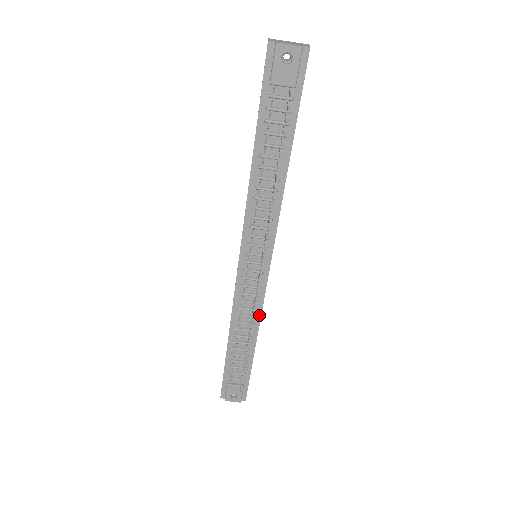
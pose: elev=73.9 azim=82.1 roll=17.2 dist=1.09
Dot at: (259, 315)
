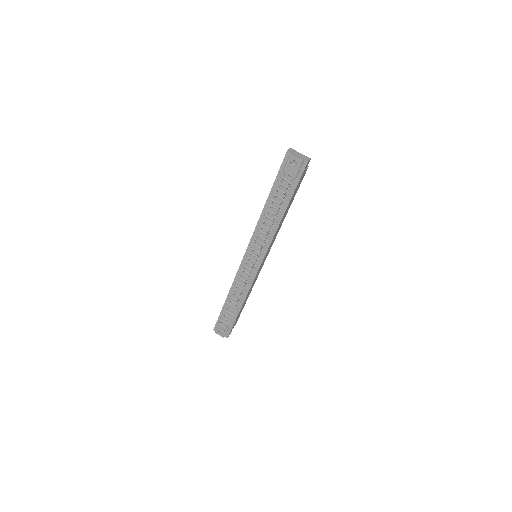
Dot at: (248, 290)
